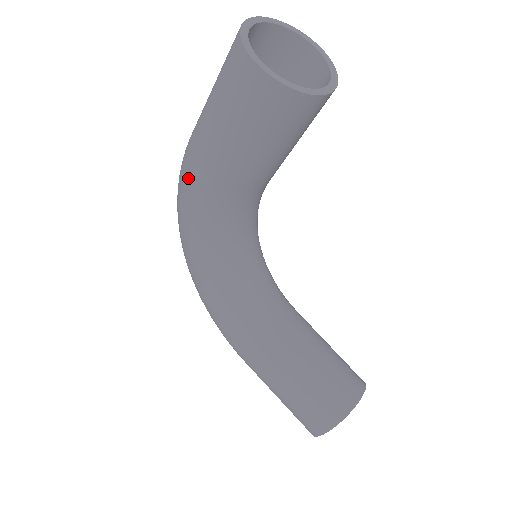
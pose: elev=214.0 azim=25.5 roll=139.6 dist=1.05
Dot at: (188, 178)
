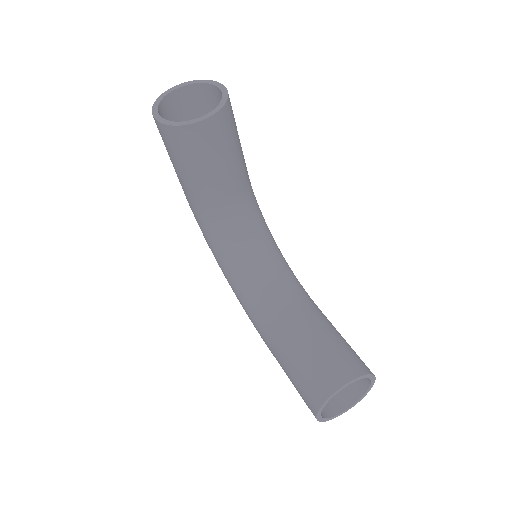
Dot at: occluded
